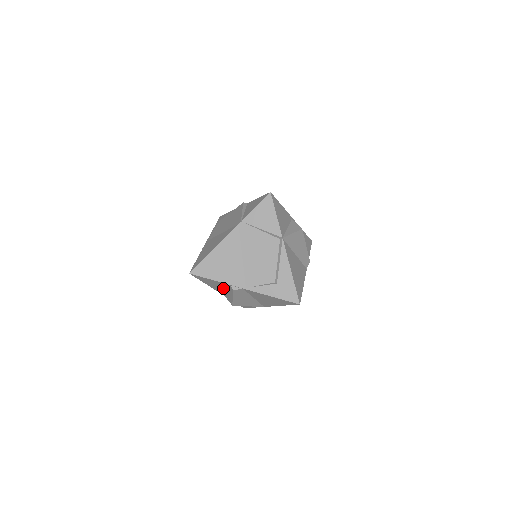
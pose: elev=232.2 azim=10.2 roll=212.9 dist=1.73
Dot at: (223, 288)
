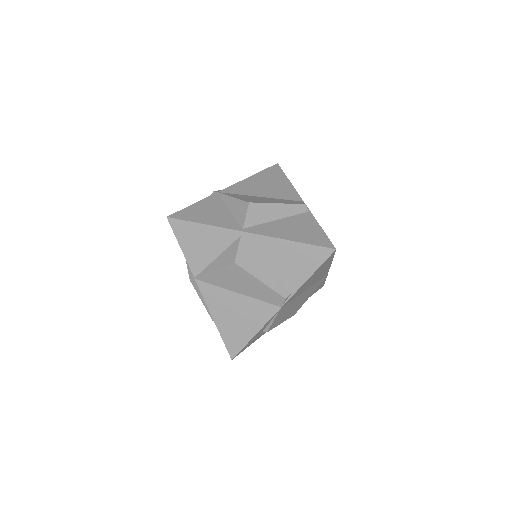
Dot at: occluded
